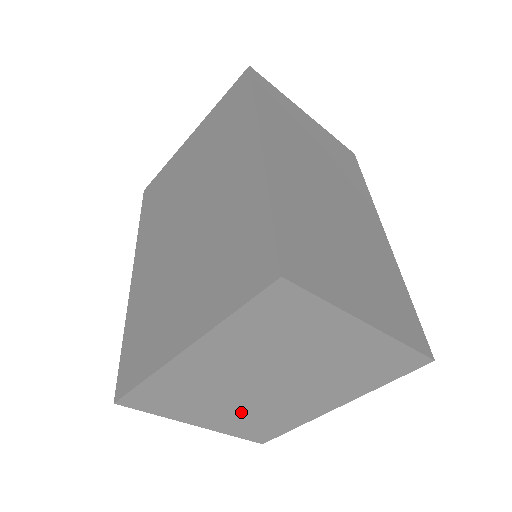
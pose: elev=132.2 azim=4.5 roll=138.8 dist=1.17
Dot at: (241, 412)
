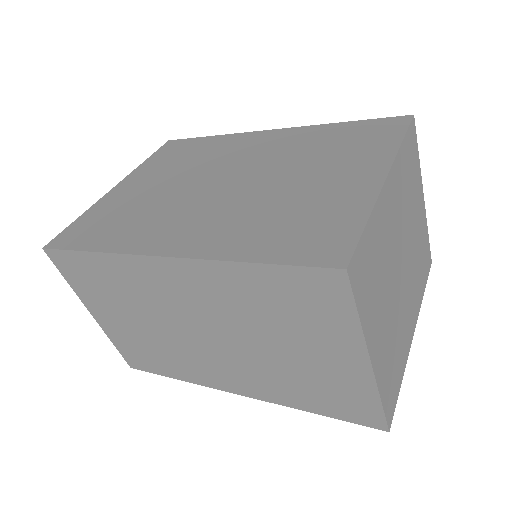
Dot at: (390, 329)
